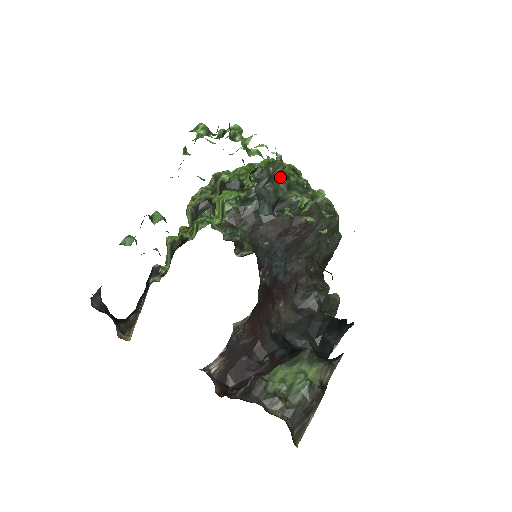
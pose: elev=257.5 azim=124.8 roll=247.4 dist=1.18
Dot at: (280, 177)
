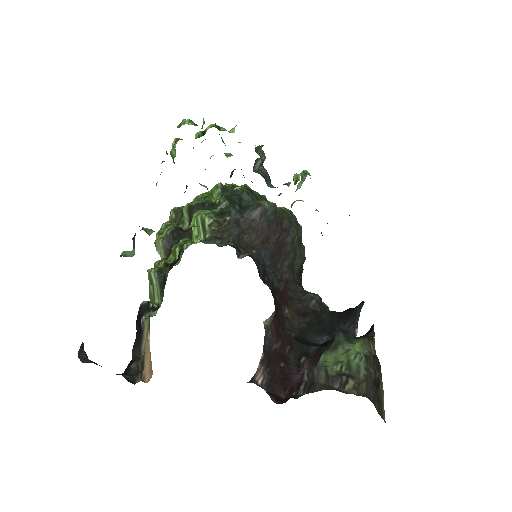
Dot at: (245, 190)
